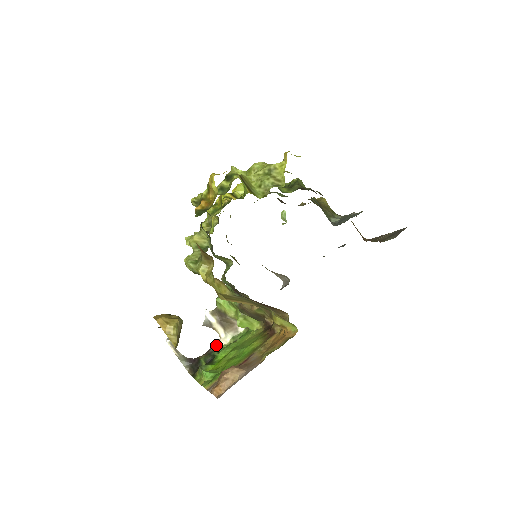
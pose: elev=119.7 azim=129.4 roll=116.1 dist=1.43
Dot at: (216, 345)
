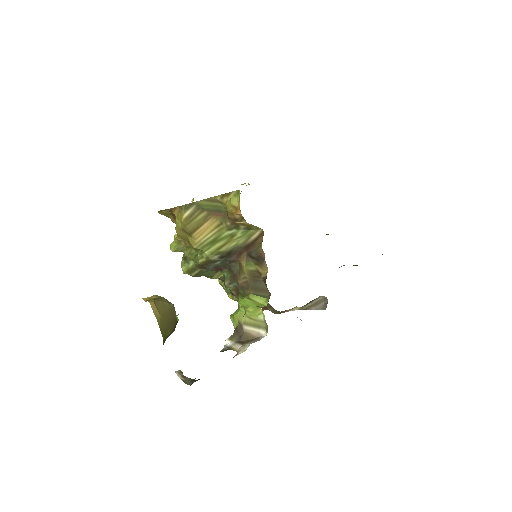
Dot at: occluded
